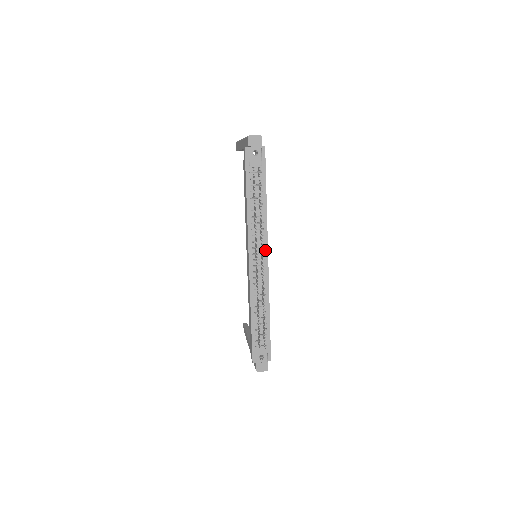
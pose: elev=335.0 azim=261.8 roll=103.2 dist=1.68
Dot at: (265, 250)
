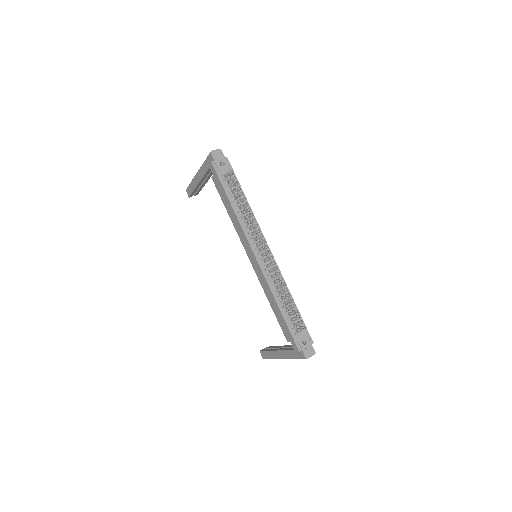
Dot at: occluded
